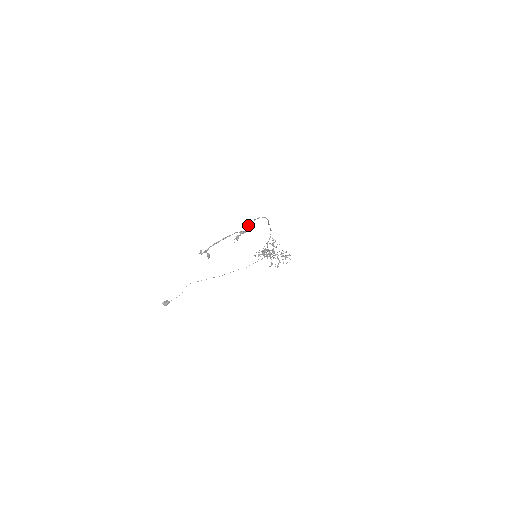
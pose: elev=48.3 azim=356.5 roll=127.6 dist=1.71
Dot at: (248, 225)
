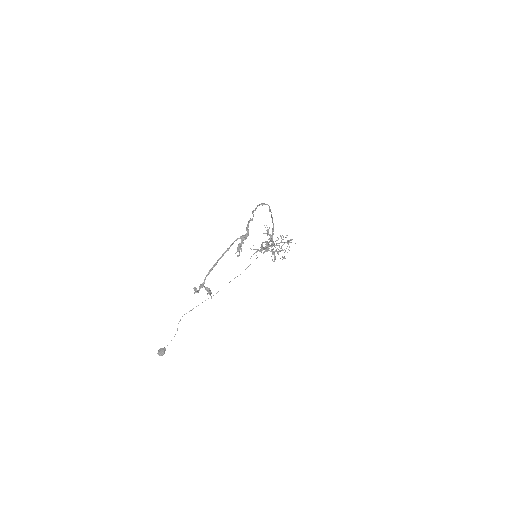
Dot at: (247, 224)
